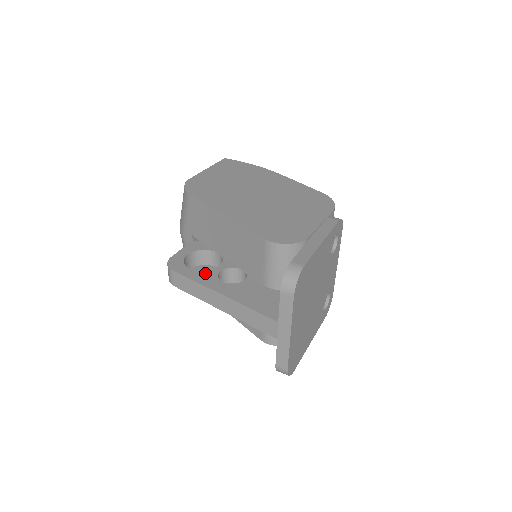
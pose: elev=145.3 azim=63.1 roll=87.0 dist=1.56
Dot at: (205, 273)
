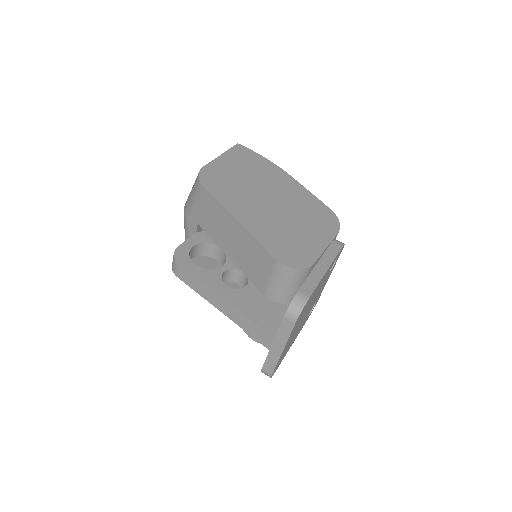
Dot at: (209, 272)
